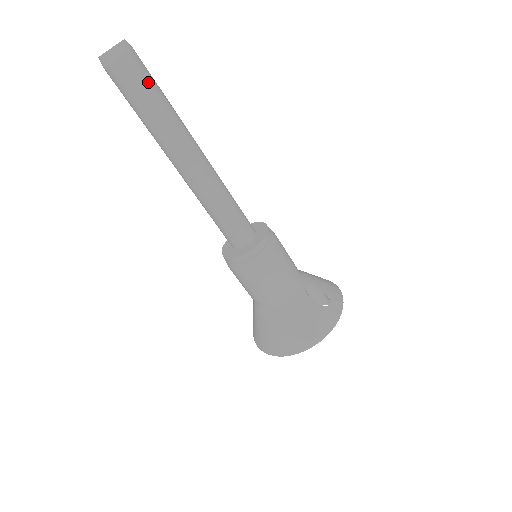
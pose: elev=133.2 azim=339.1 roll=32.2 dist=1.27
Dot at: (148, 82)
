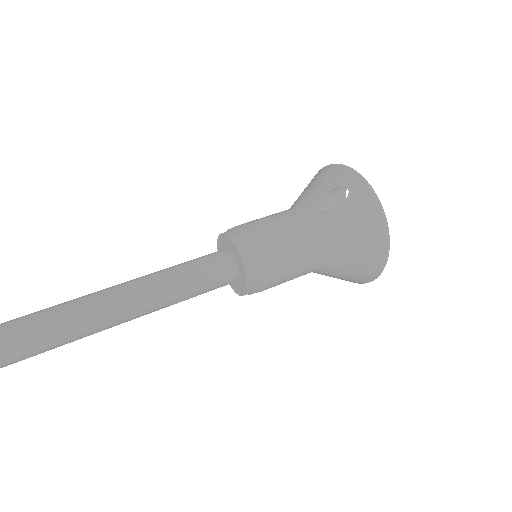
Dot at: out of frame
